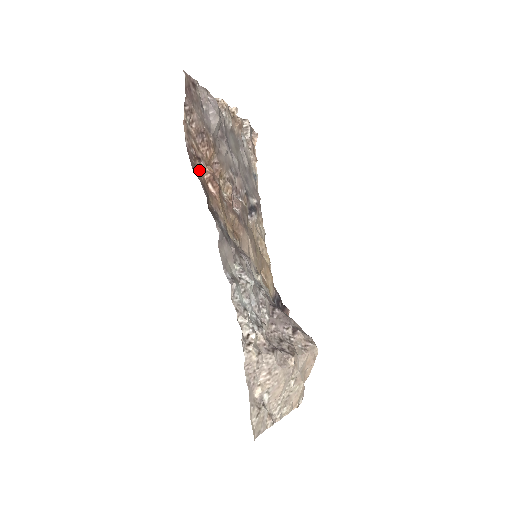
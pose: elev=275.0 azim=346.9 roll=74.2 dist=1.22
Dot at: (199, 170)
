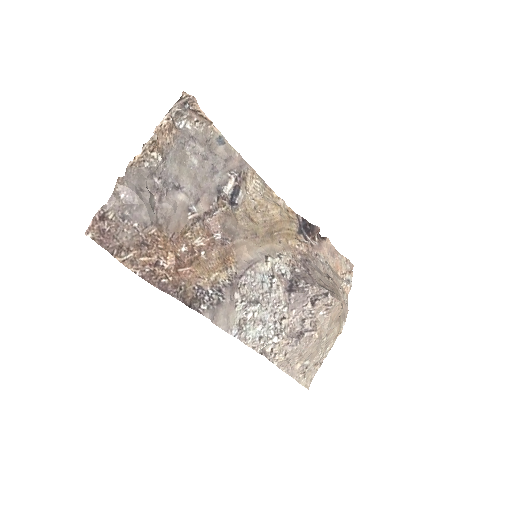
Dot at: (163, 274)
